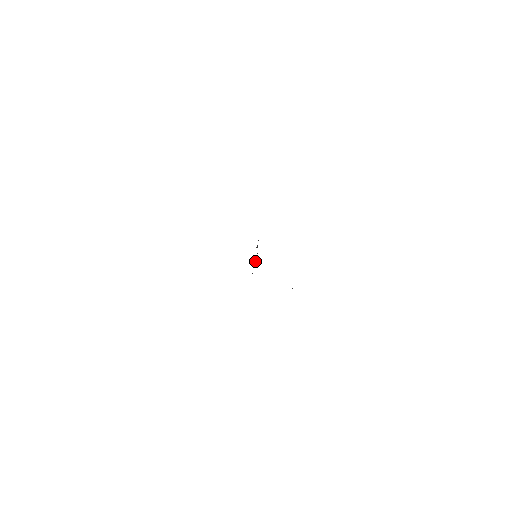
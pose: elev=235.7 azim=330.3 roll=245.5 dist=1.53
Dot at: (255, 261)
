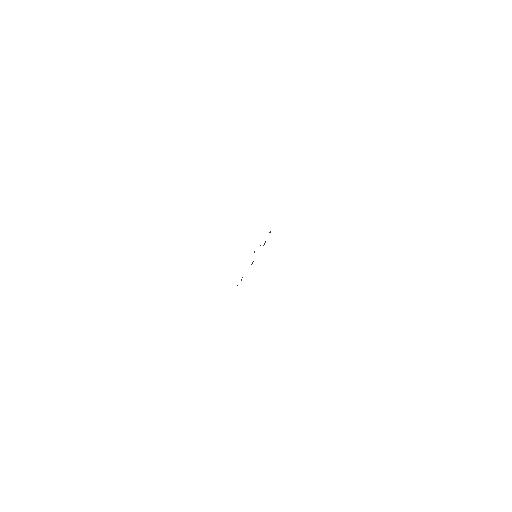
Dot at: occluded
